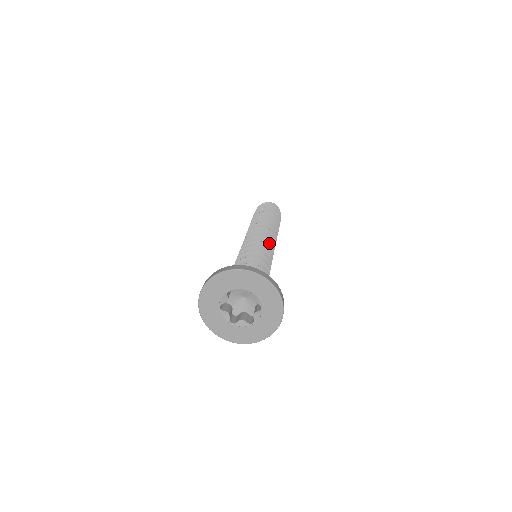
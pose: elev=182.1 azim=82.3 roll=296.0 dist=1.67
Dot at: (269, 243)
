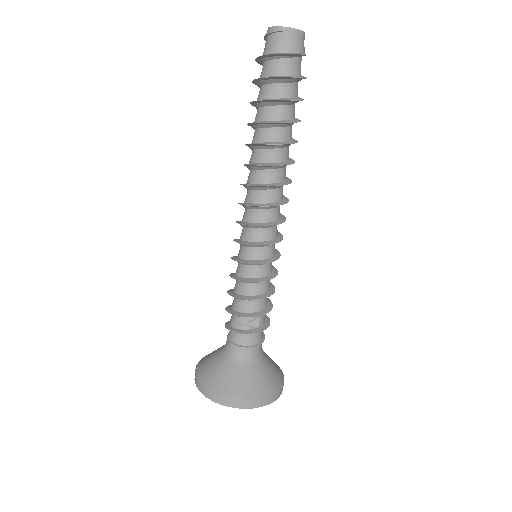
Dot at: (266, 244)
